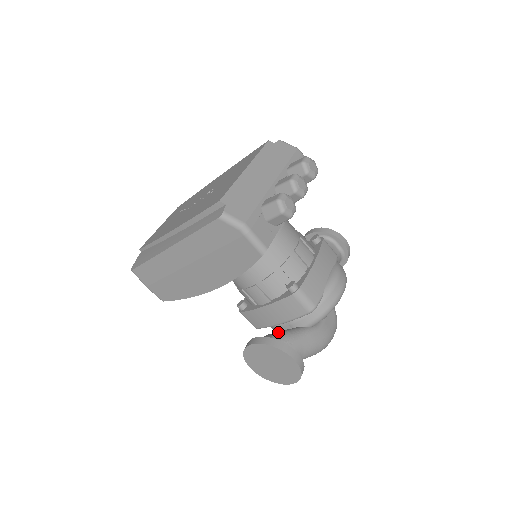
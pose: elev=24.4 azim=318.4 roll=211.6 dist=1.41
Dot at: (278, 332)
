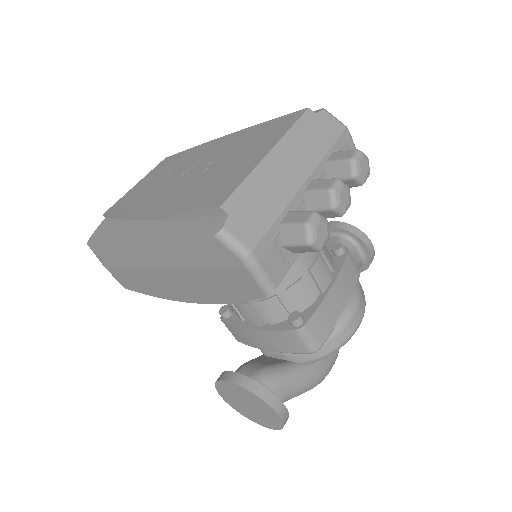
Dot at: (265, 367)
